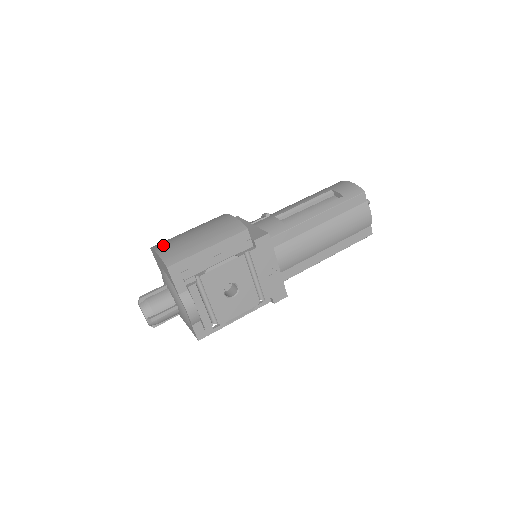
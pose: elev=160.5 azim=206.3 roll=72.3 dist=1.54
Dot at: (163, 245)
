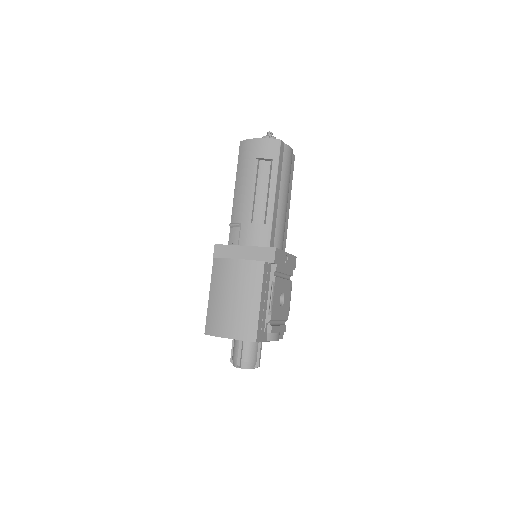
Dot at: (222, 328)
